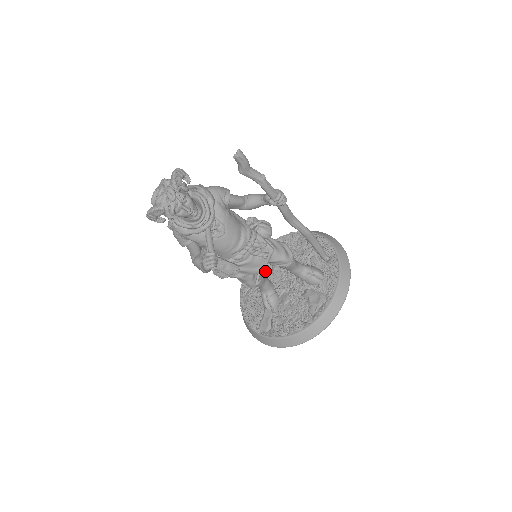
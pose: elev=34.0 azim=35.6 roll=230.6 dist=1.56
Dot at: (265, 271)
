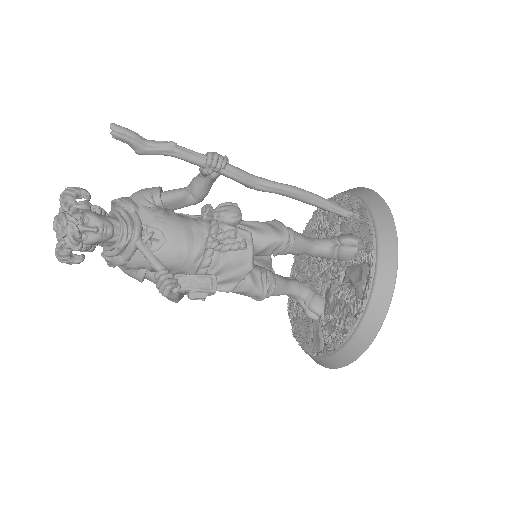
Dot at: (303, 274)
